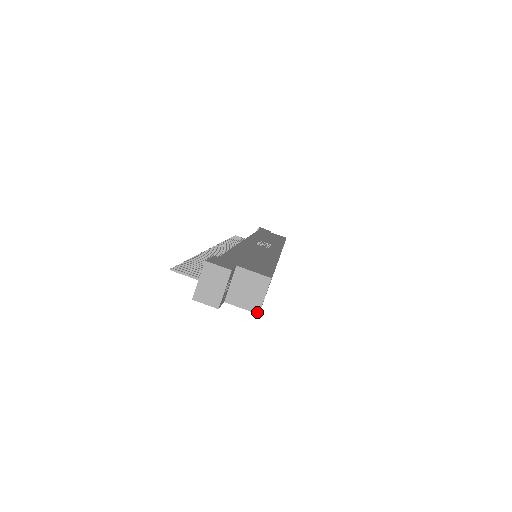
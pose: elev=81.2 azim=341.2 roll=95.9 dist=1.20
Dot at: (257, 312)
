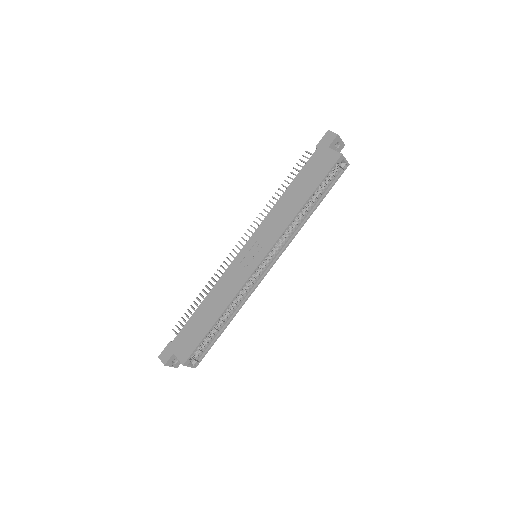
Dot at: (194, 367)
